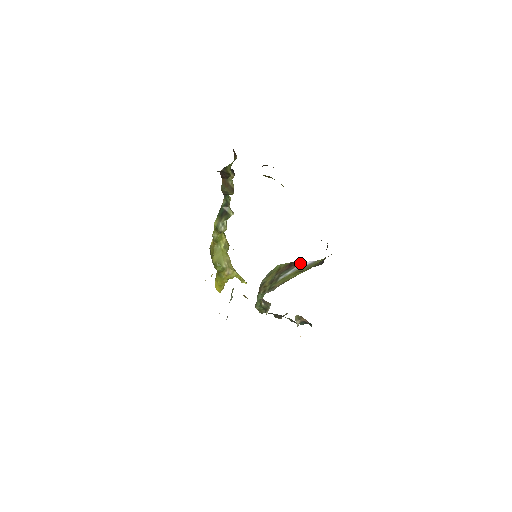
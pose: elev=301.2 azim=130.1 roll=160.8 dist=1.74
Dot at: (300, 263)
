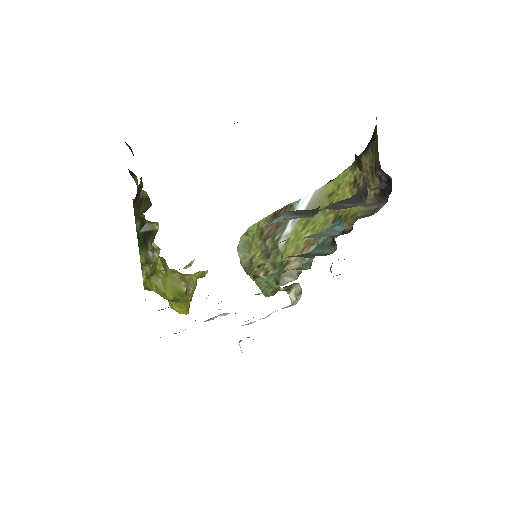
Dot at: (293, 206)
